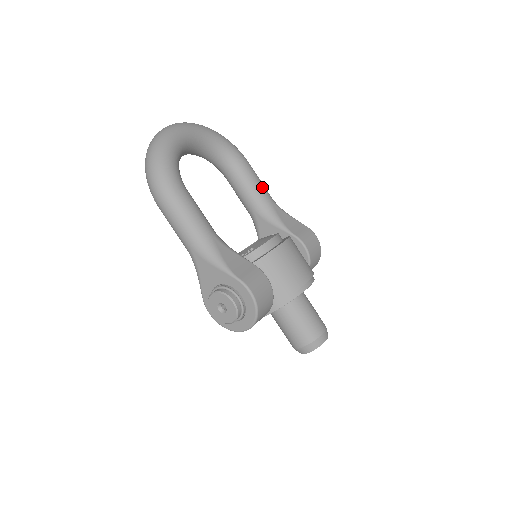
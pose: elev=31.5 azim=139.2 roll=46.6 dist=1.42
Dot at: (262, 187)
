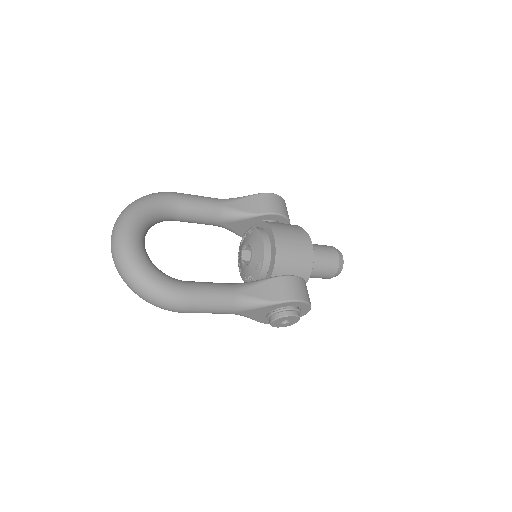
Dot at: (207, 202)
